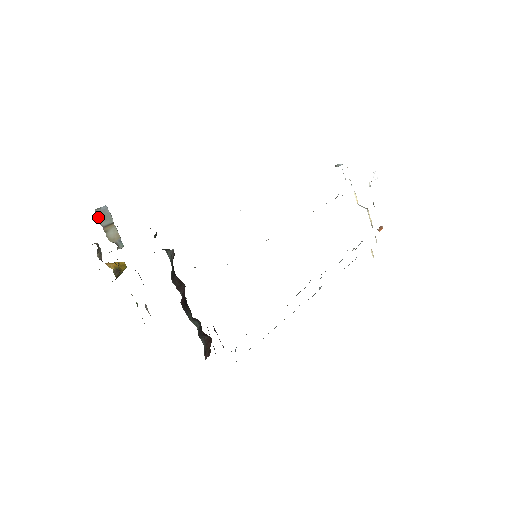
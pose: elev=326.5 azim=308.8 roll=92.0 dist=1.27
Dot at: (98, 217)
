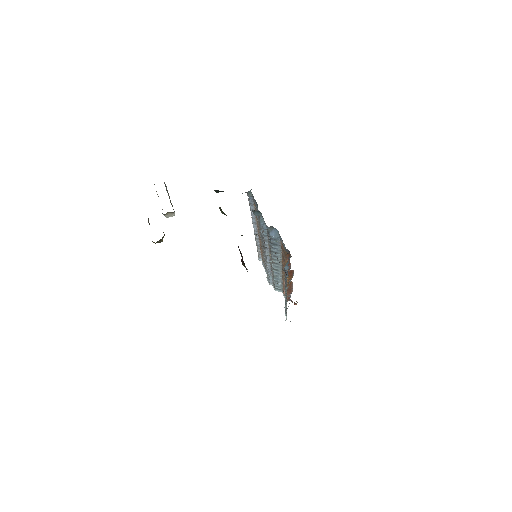
Dot at: (165, 186)
